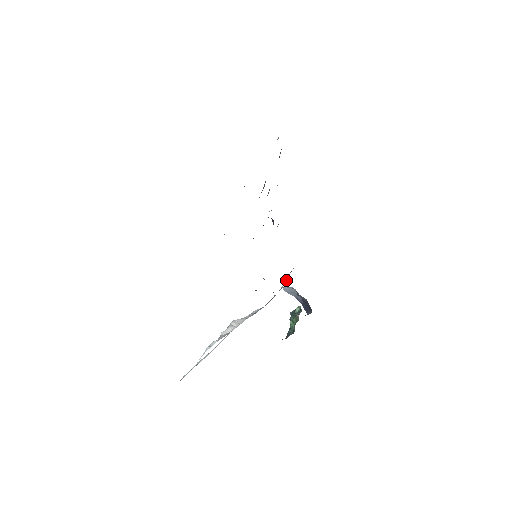
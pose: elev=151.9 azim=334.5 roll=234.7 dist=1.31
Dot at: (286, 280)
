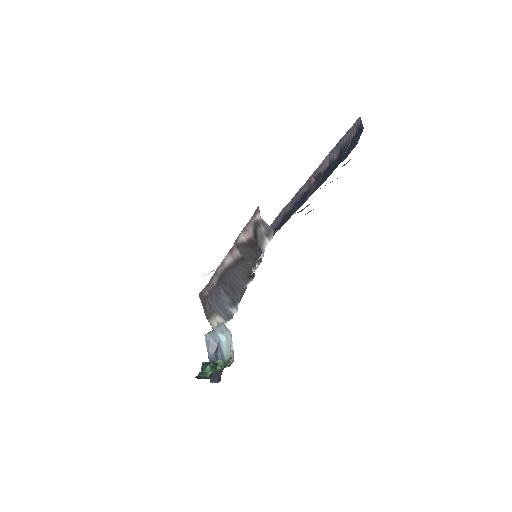
Dot at: (208, 332)
